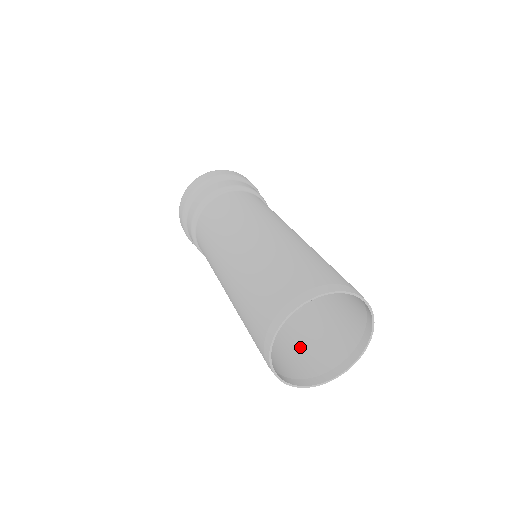
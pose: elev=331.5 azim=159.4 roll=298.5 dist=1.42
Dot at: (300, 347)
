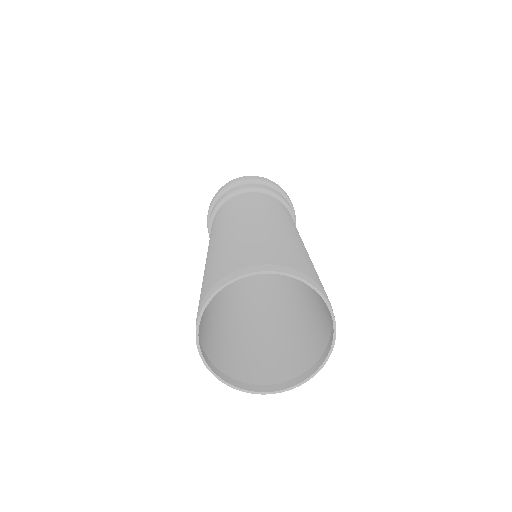
Dot at: (280, 351)
